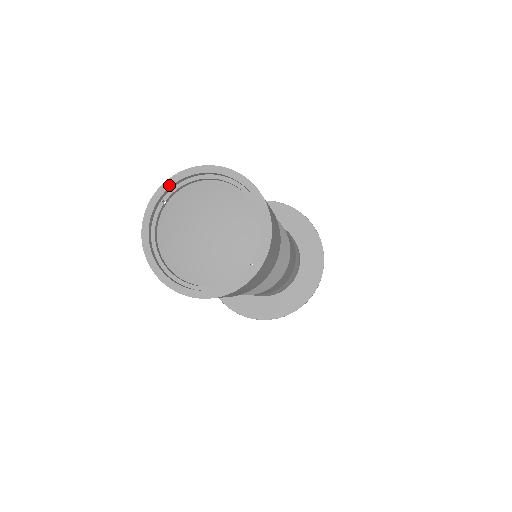
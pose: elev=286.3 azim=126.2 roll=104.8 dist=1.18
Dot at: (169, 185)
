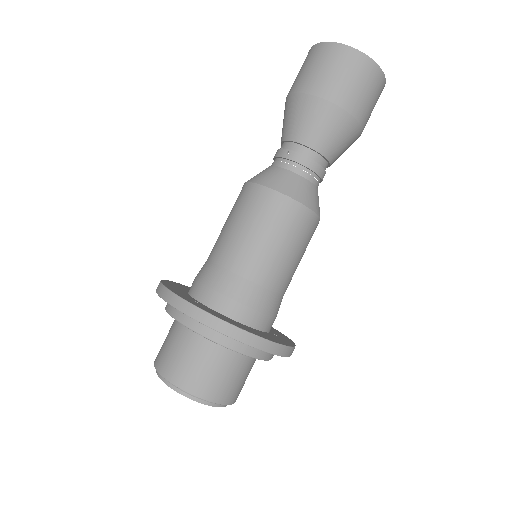
Dot at: occluded
